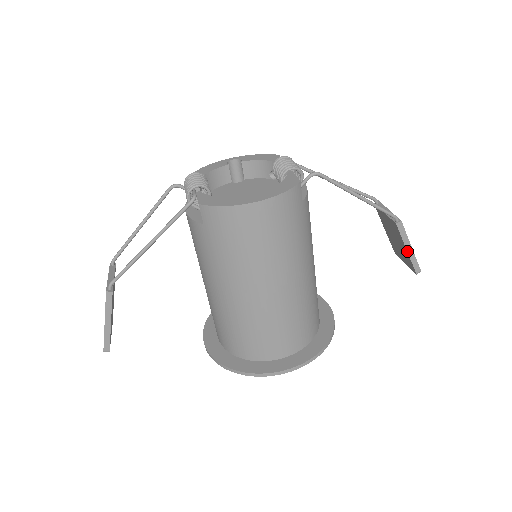
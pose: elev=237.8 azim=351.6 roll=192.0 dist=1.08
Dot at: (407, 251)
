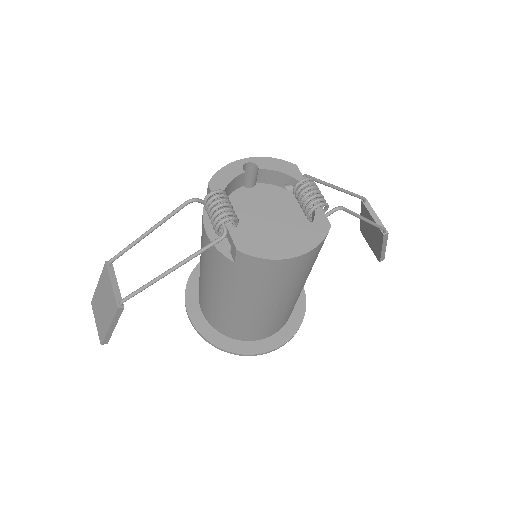
Dot at: (381, 250)
